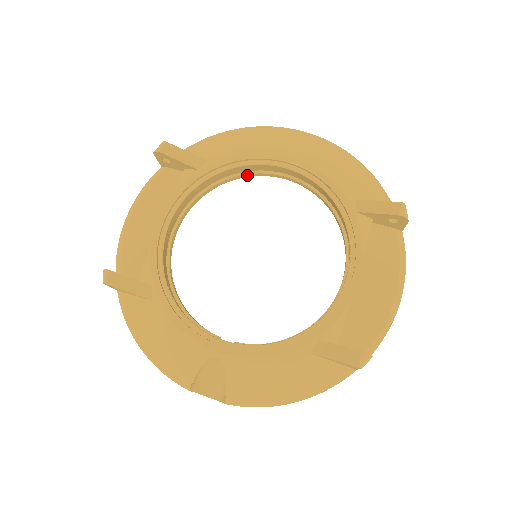
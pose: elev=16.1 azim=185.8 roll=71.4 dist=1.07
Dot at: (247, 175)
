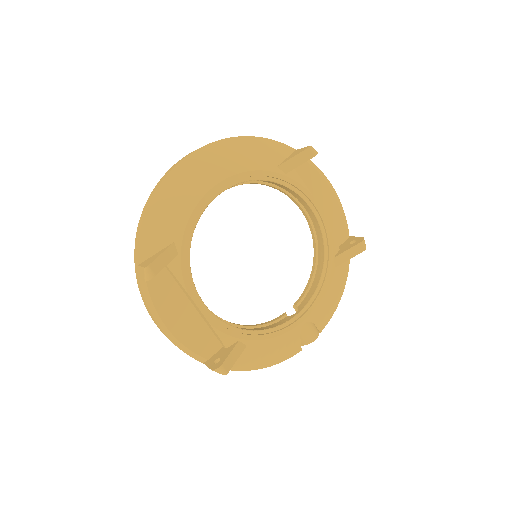
Dot at: occluded
